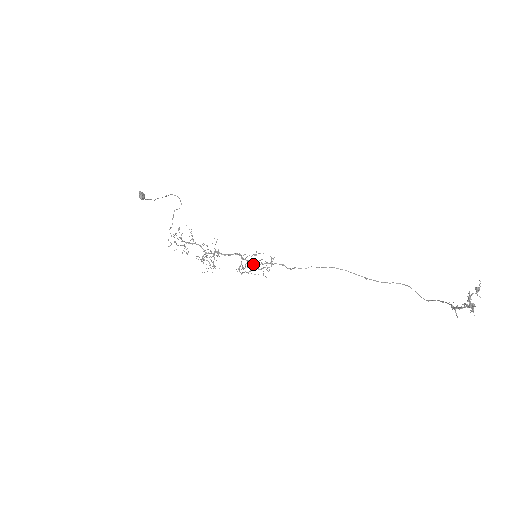
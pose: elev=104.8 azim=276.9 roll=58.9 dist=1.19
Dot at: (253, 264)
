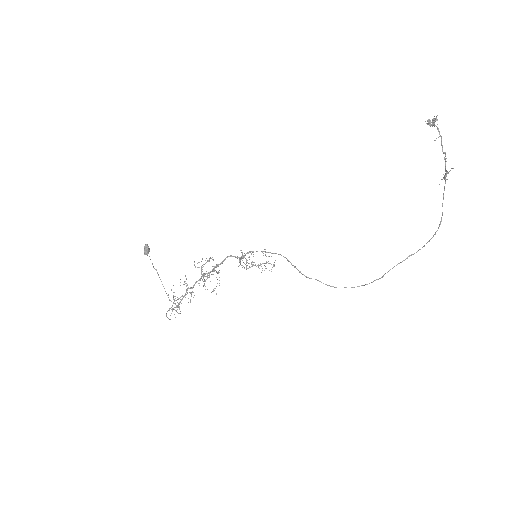
Dot at: (253, 254)
